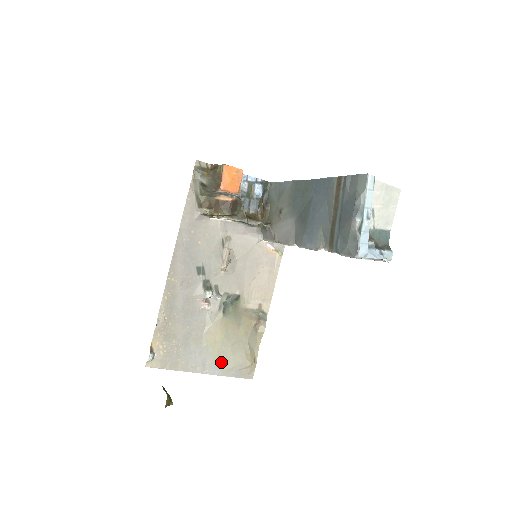
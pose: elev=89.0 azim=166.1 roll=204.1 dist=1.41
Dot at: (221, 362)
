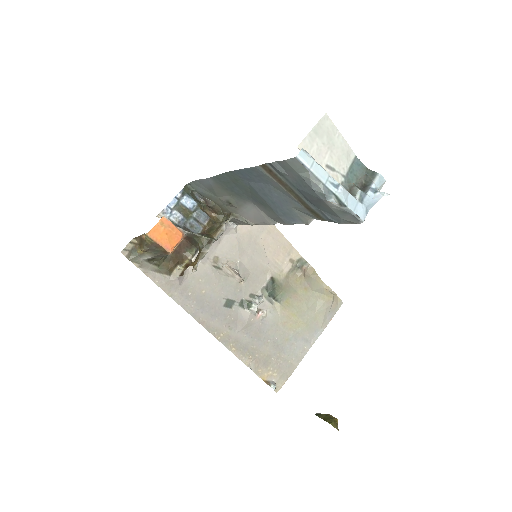
Dot at: (314, 325)
